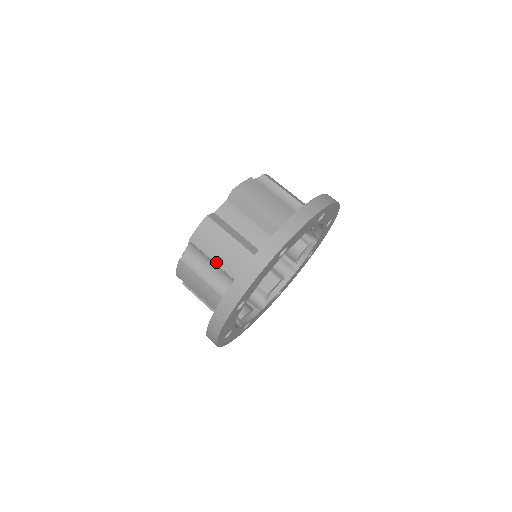
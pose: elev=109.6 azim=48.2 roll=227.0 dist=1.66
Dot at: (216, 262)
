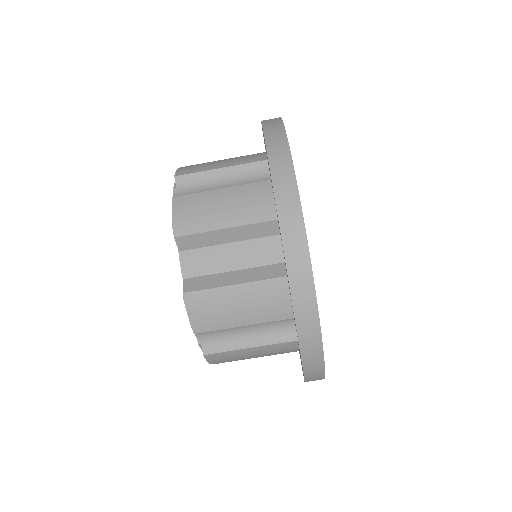
Dot at: (247, 324)
